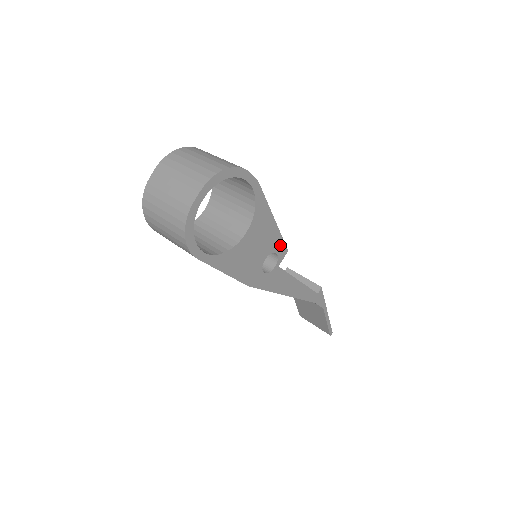
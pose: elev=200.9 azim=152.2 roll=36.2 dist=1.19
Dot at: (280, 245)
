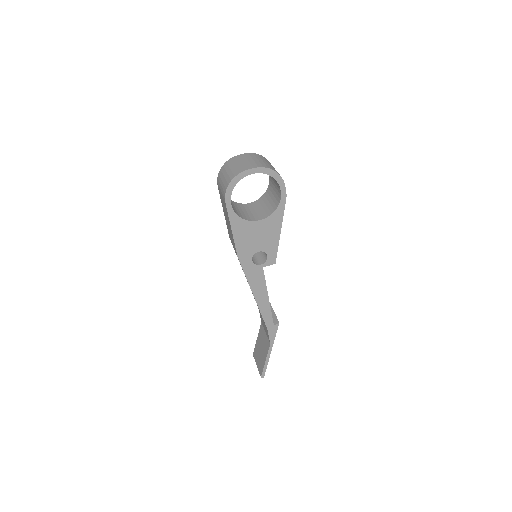
Dot at: (273, 254)
